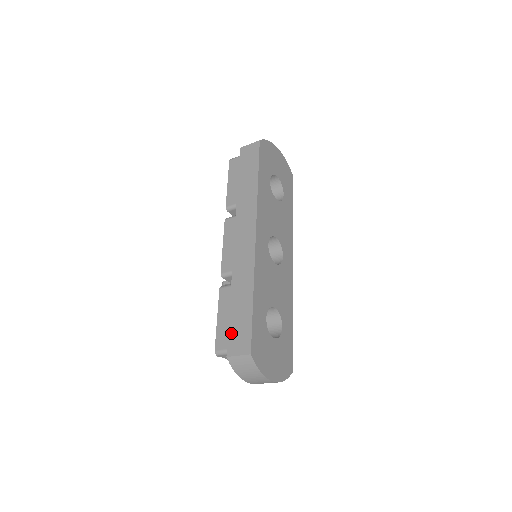
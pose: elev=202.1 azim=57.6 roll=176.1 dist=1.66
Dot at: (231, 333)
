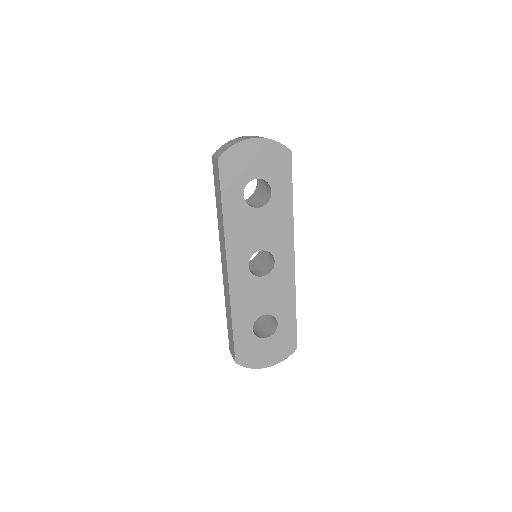
Dot at: (229, 338)
